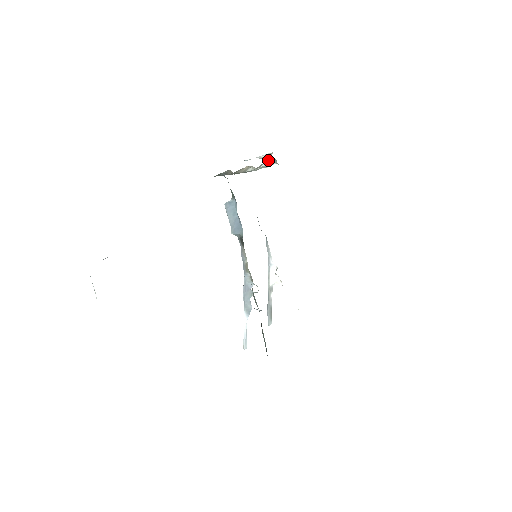
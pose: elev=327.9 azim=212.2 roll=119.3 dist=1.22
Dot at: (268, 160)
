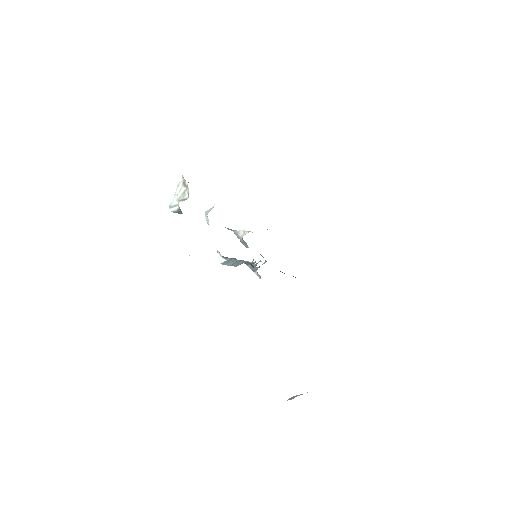
Dot at: (187, 190)
